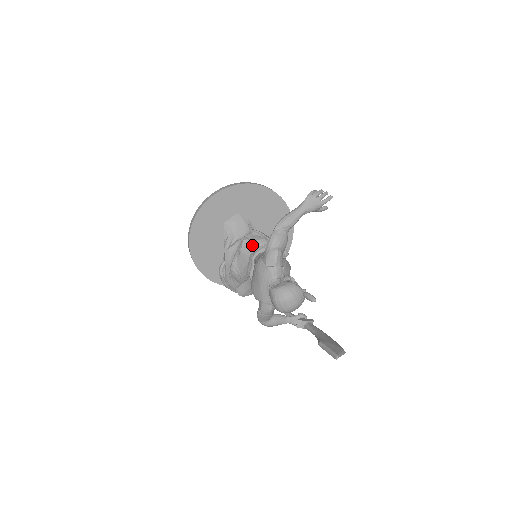
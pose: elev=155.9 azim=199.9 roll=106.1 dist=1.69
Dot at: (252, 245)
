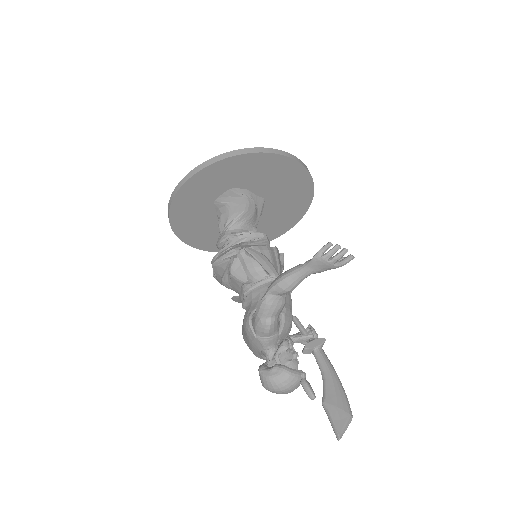
Dot at: (244, 271)
